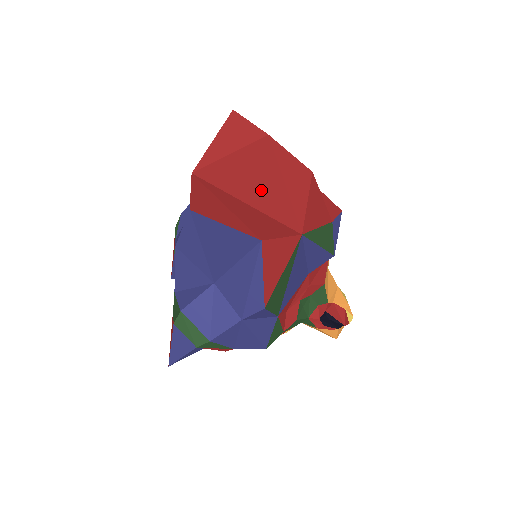
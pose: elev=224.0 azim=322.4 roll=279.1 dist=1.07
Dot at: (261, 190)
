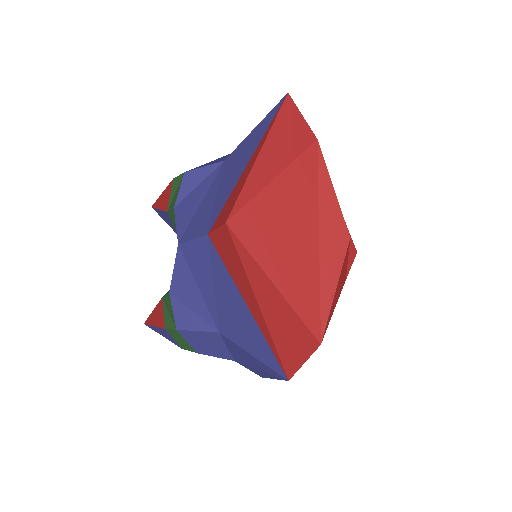
Dot at: (295, 263)
